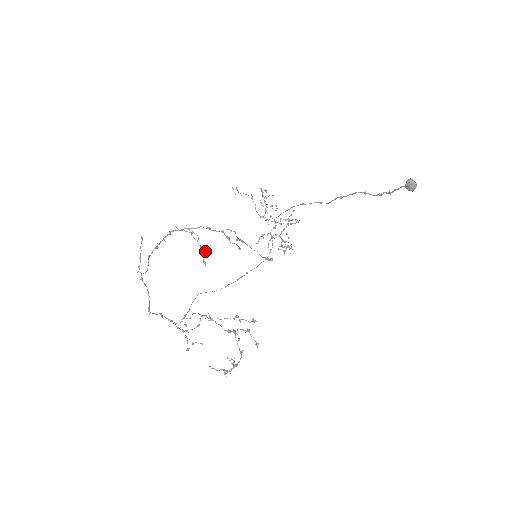
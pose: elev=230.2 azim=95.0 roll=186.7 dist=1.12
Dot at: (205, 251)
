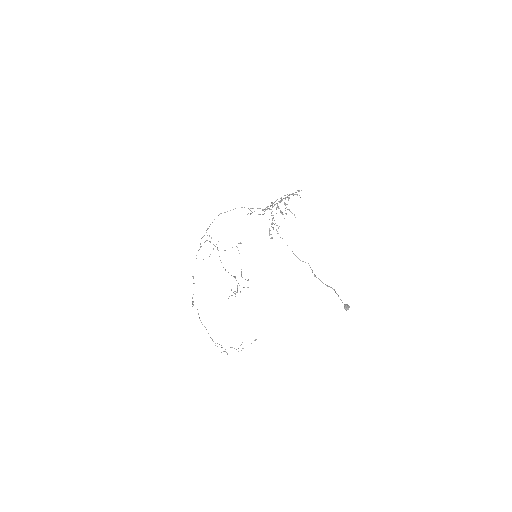
Dot at: occluded
